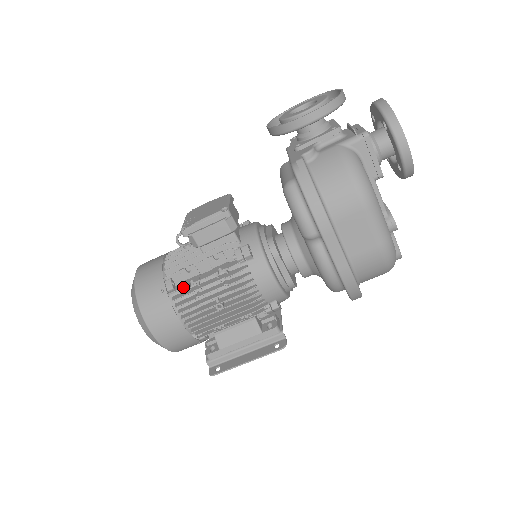
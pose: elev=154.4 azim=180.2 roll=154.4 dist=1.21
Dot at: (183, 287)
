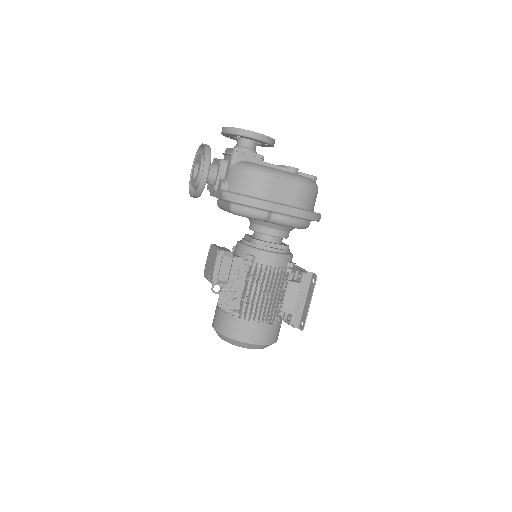
Dot at: (242, 307)
